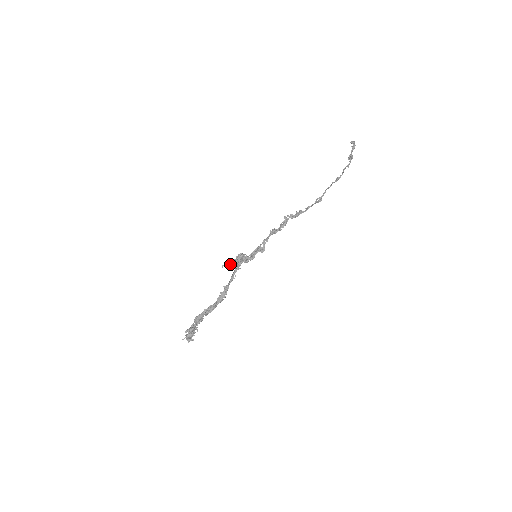
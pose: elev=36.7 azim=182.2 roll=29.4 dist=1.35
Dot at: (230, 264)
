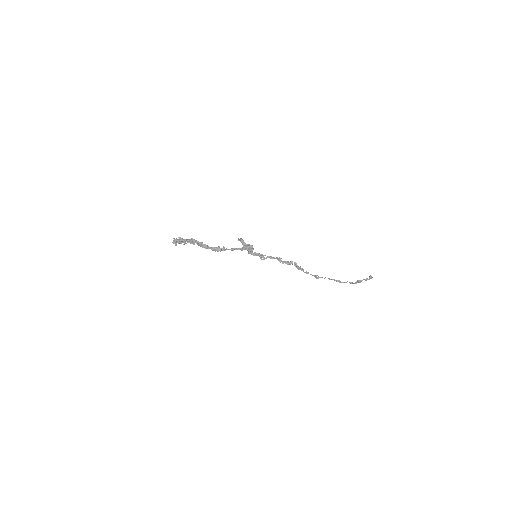
Dot at: (242, 243)
